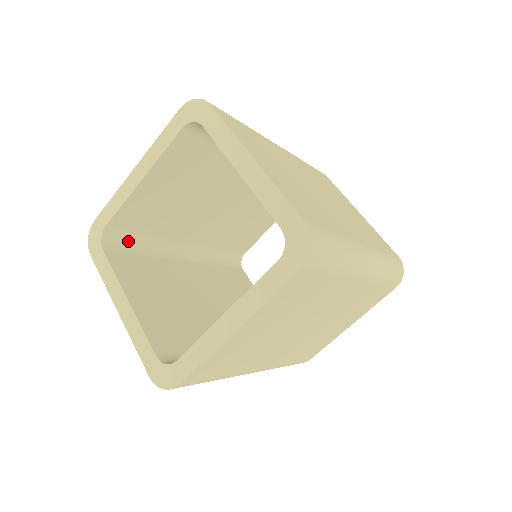
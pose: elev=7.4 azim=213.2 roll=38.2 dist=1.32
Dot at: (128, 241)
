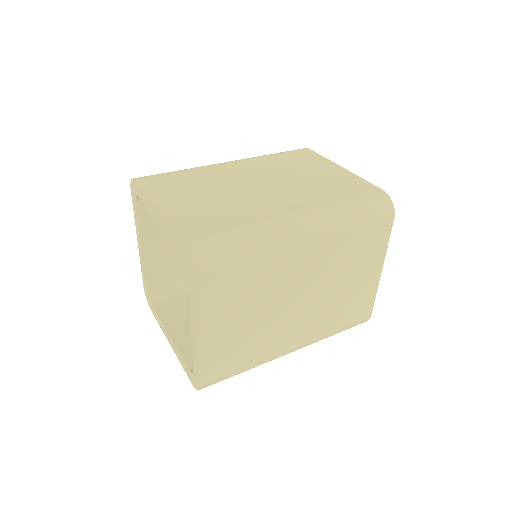
Dot at: (172, 289)
